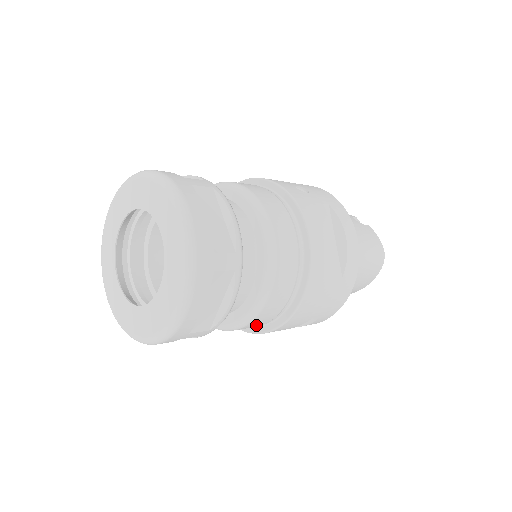
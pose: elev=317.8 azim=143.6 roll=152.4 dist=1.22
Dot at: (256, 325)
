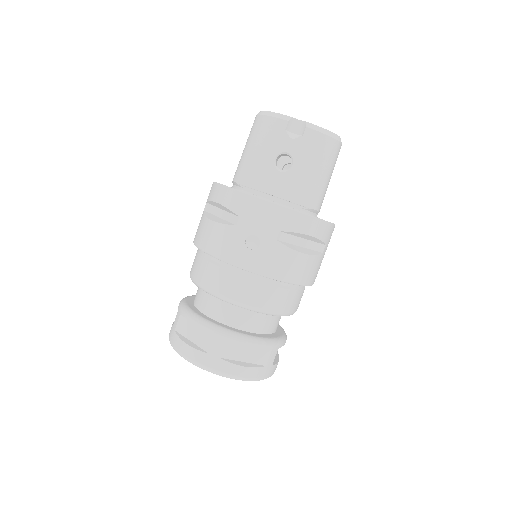
Dot at: occluded
